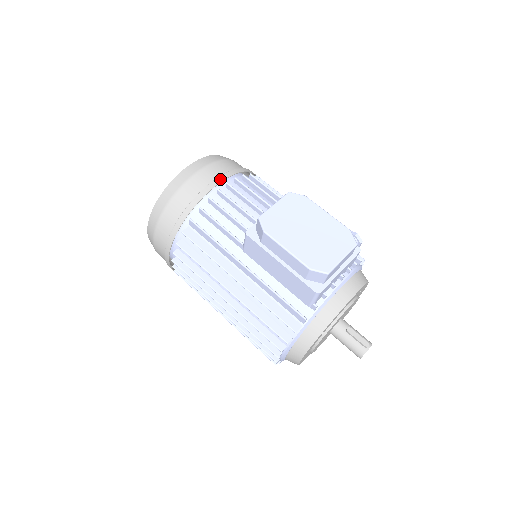
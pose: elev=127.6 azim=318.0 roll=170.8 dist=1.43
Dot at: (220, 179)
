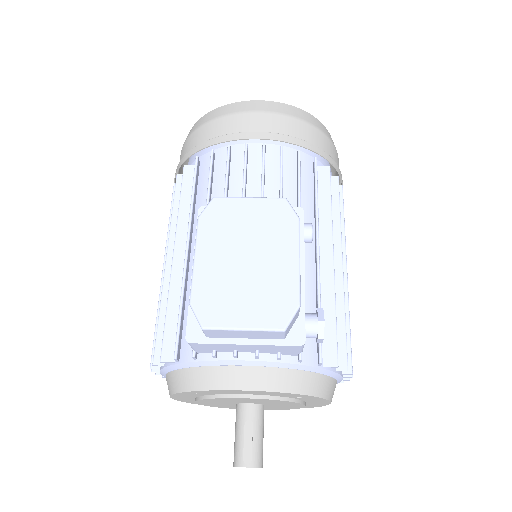
Dot at: (261, 135)
